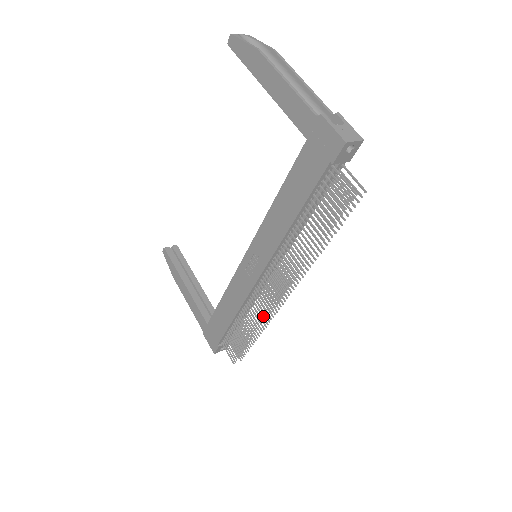
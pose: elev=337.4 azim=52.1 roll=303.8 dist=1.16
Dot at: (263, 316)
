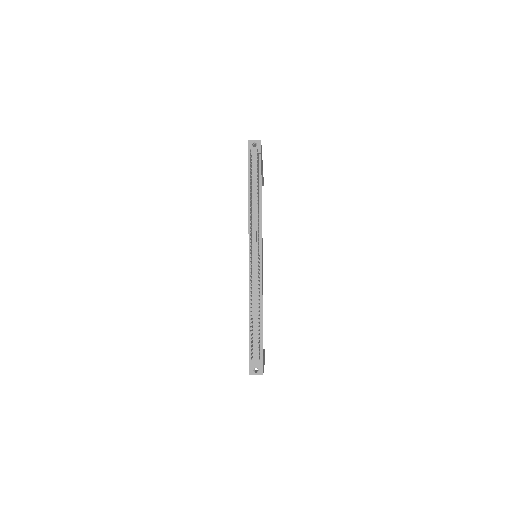
Dot at: occluded
